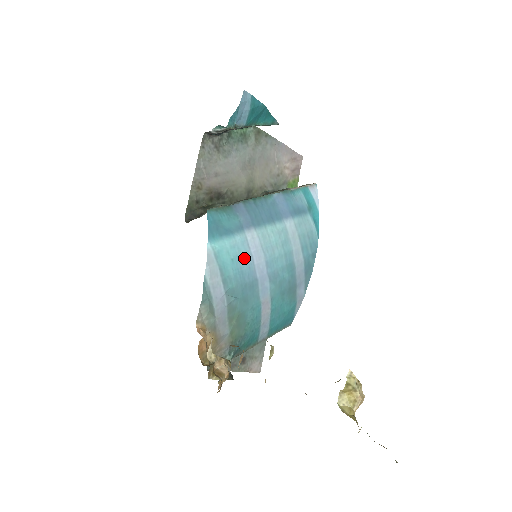
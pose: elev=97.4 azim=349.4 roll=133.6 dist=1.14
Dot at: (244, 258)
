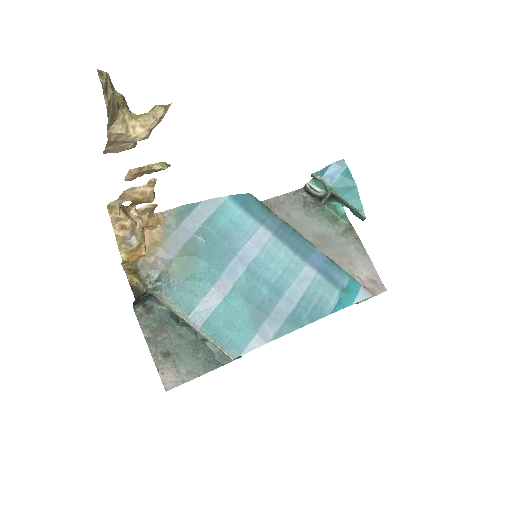
Dot at: (241, 232)
